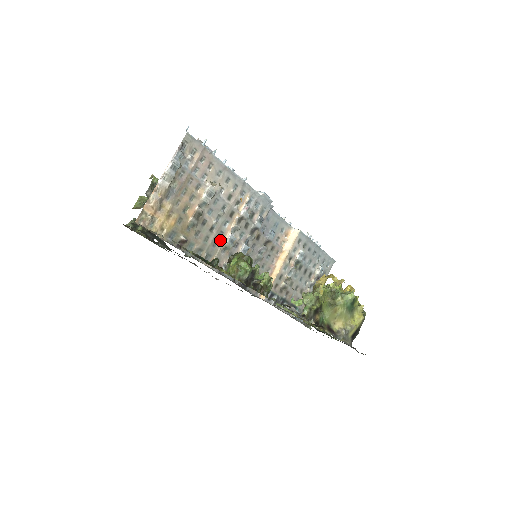
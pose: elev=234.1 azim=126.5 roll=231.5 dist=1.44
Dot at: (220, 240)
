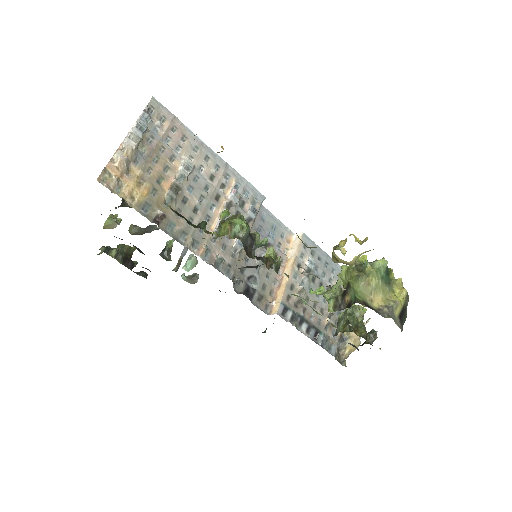
Dot at: (208, 225)
